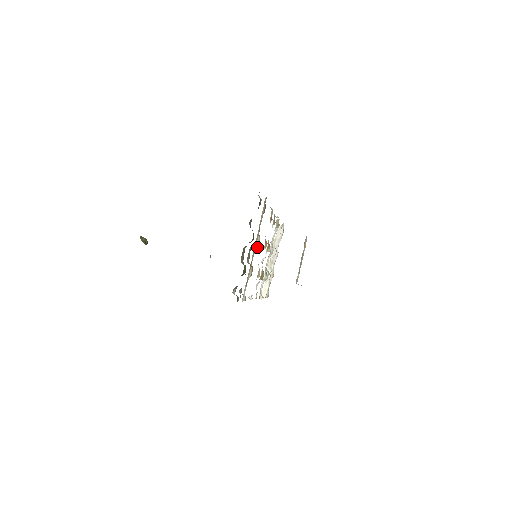
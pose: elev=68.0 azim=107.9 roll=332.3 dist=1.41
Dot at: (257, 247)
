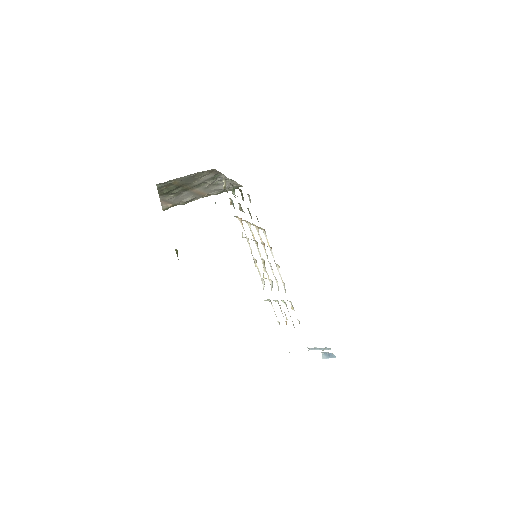
Dot at: occluded
